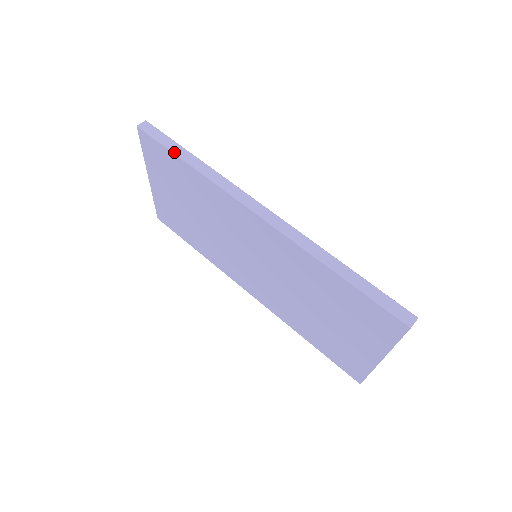
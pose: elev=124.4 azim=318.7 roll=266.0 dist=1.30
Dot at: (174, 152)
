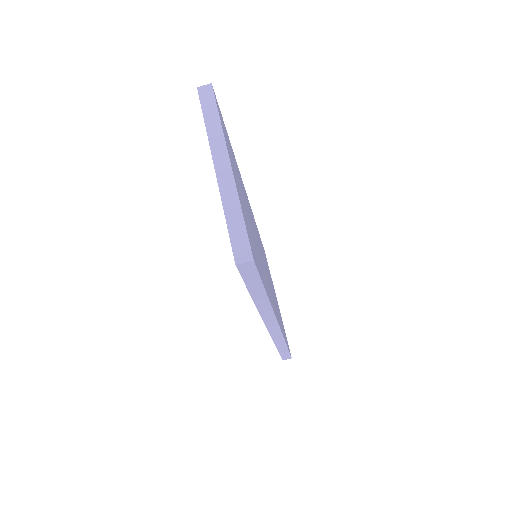
Dot at: (251, 293)
